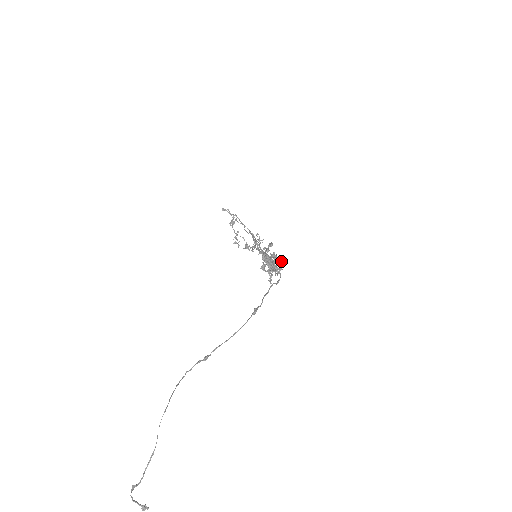
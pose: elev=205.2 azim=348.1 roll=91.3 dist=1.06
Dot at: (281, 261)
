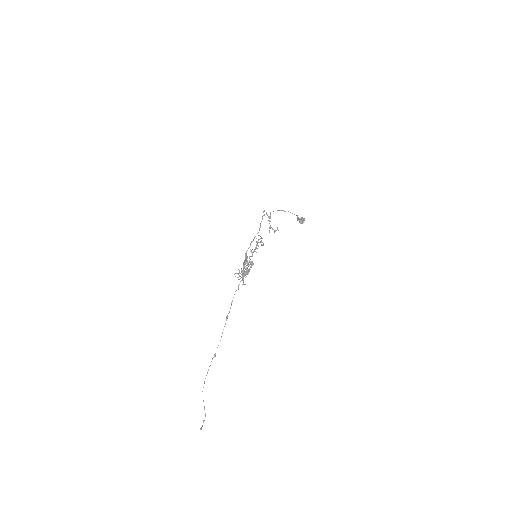
Dot at: (247, 265)
